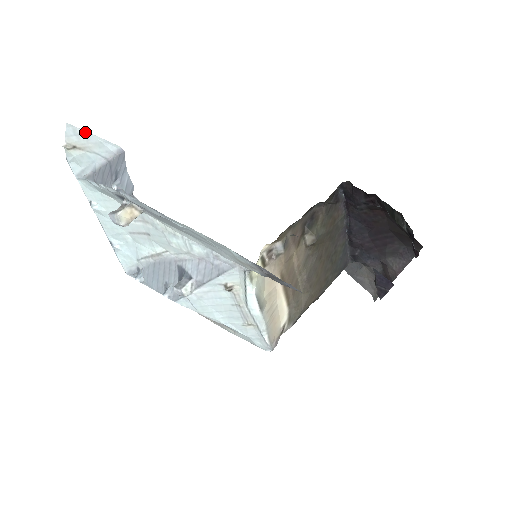
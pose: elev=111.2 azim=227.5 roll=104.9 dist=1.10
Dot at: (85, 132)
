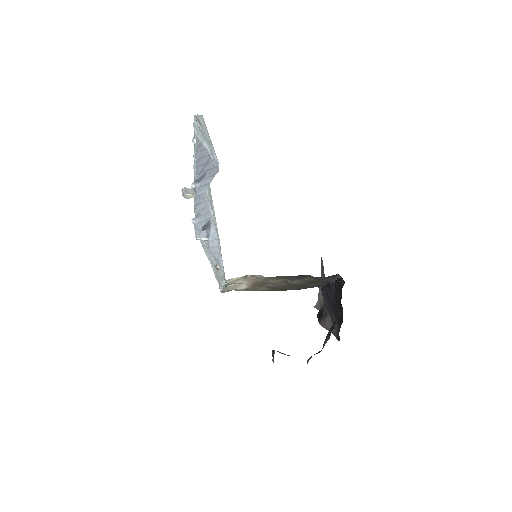
Dot at: (208, 133)
